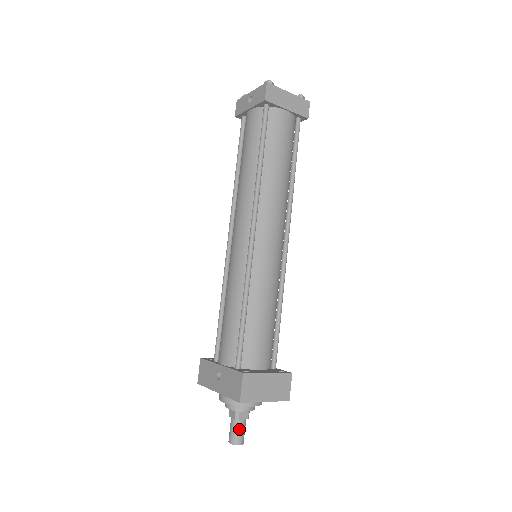
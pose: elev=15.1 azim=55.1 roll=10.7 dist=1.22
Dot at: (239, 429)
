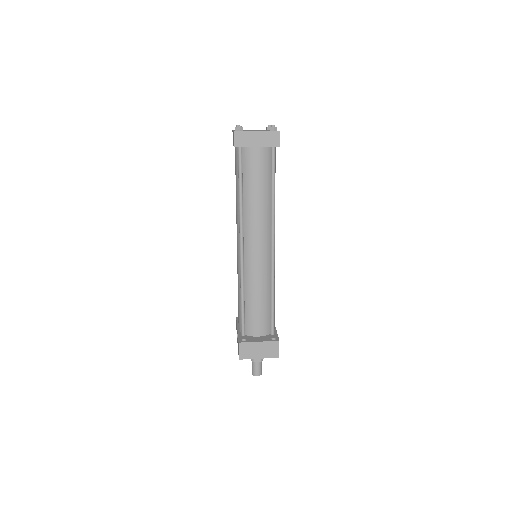
Dot at: (255, 367)
